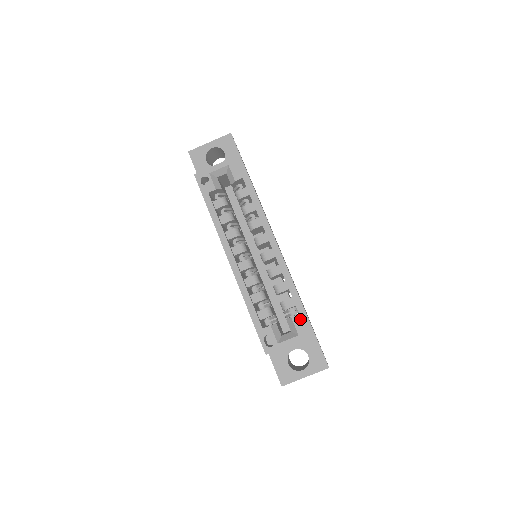
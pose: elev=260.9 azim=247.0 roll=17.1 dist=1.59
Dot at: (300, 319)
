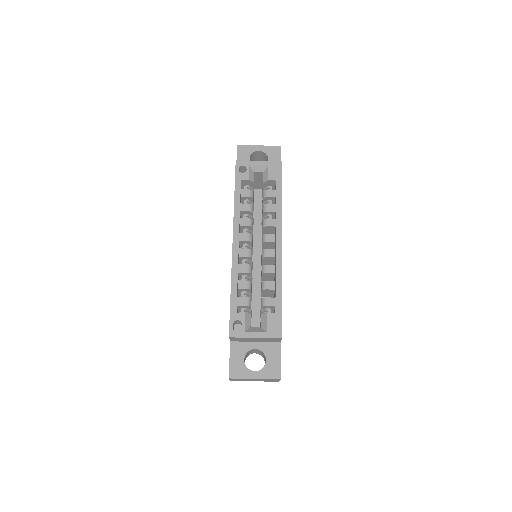
Dot at: (274, 318)
